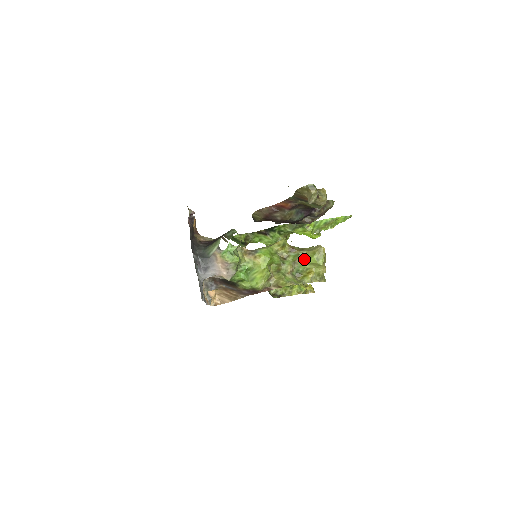
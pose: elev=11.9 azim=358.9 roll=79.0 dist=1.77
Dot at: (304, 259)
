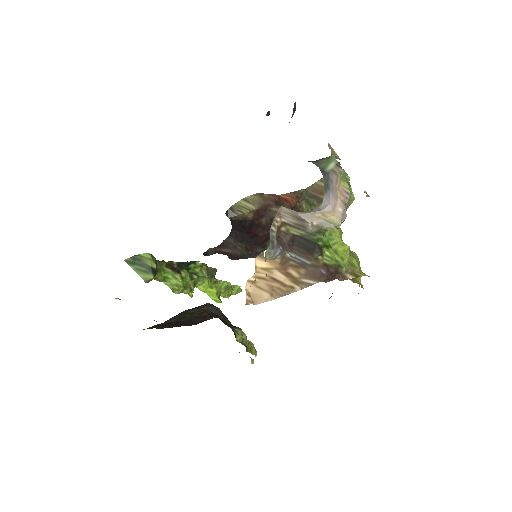
Dot at: occluded
